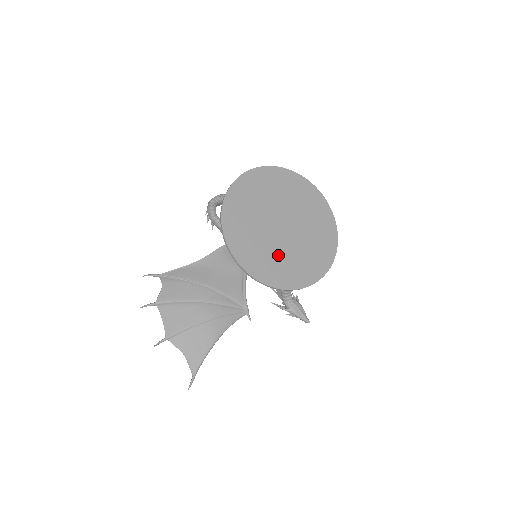
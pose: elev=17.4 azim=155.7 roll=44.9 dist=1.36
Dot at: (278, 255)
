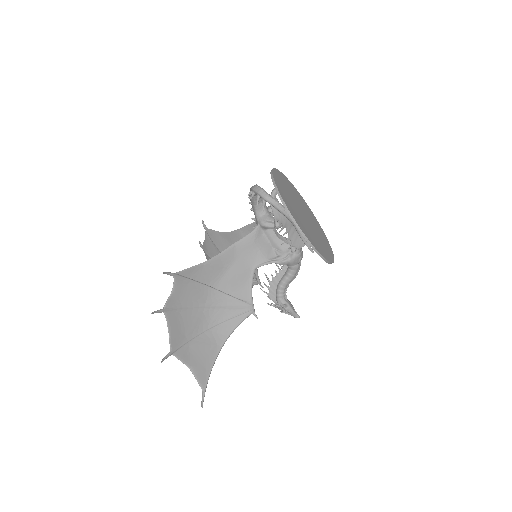
Dot at: (313, 235)
